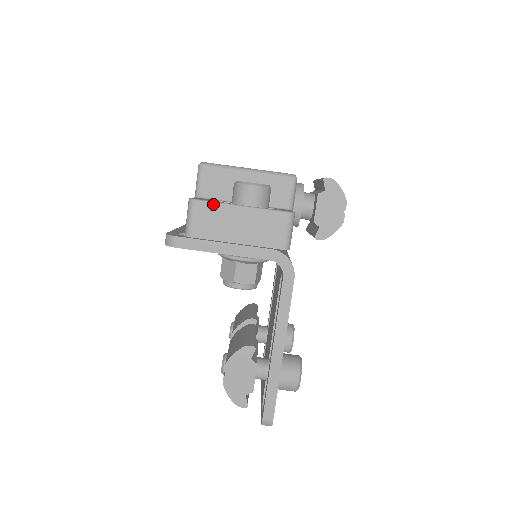
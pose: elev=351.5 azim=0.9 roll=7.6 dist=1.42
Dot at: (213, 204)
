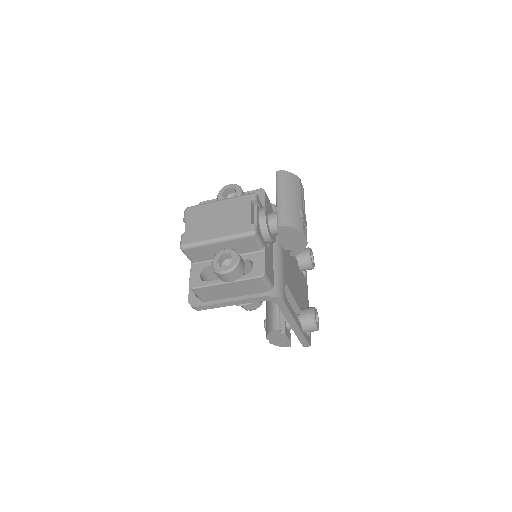
Dot at: (206, 287)
